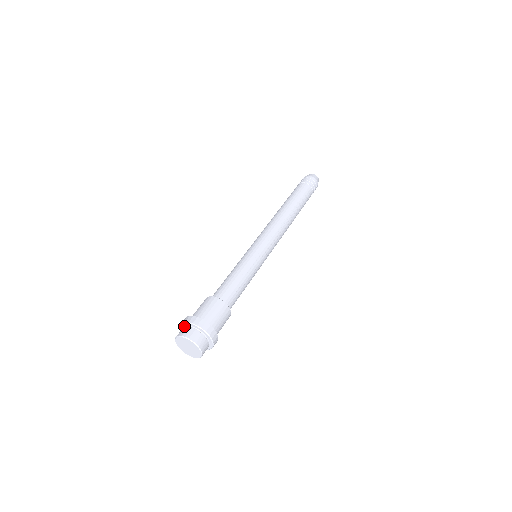
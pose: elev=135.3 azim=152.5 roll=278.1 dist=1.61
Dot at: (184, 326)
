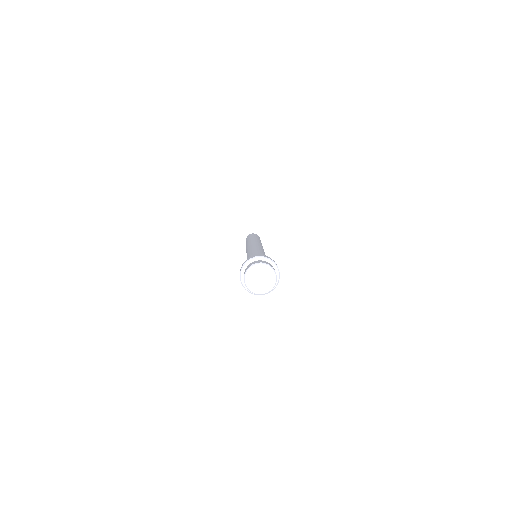
Dot at: (260, 260)
